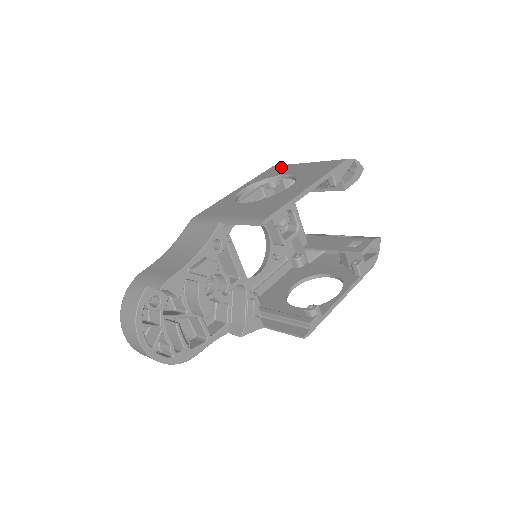
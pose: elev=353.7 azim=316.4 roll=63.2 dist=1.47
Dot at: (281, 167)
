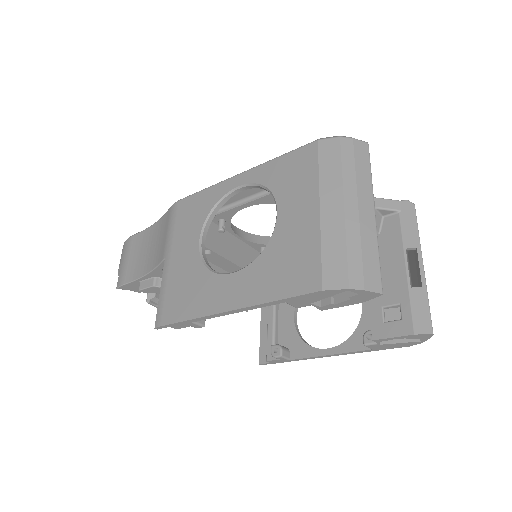
Dot at: (307, 168)
